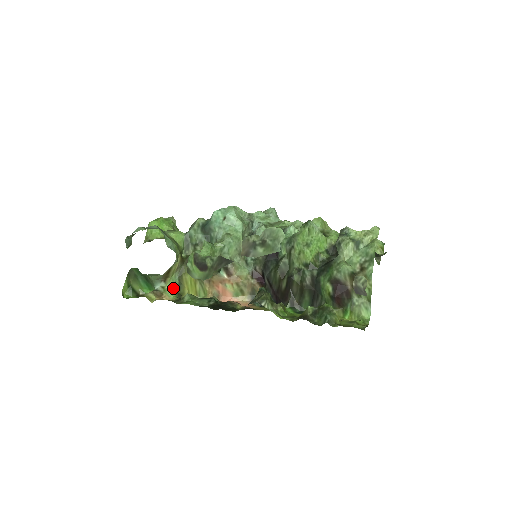
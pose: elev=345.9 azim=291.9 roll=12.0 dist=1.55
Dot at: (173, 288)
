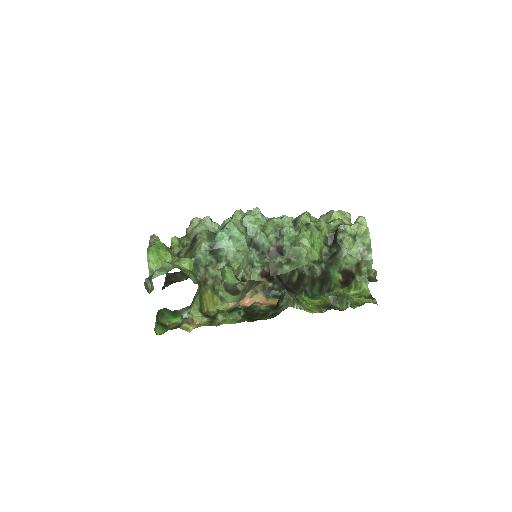
Dot at: (197, 310)
